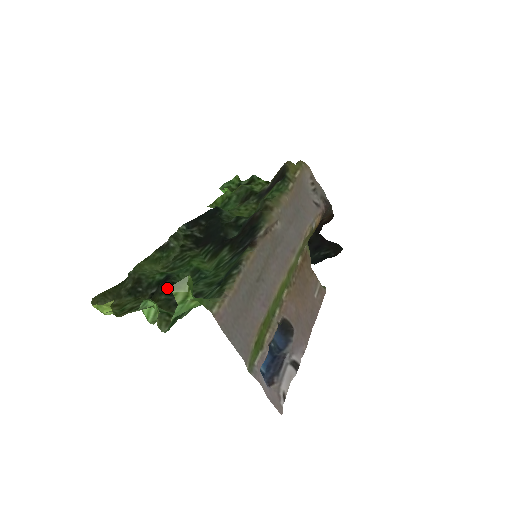
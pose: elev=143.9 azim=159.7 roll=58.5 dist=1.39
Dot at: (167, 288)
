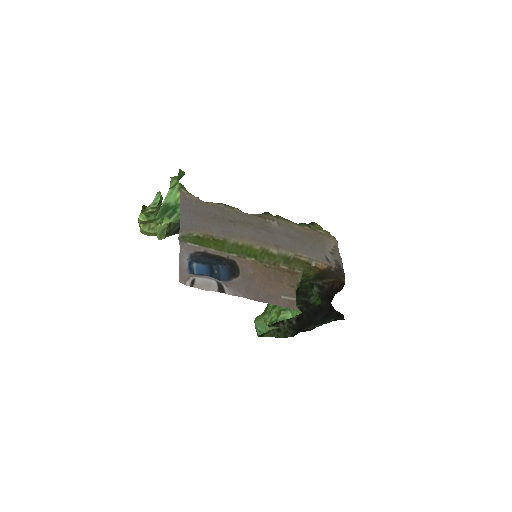
Dot at: occluded
